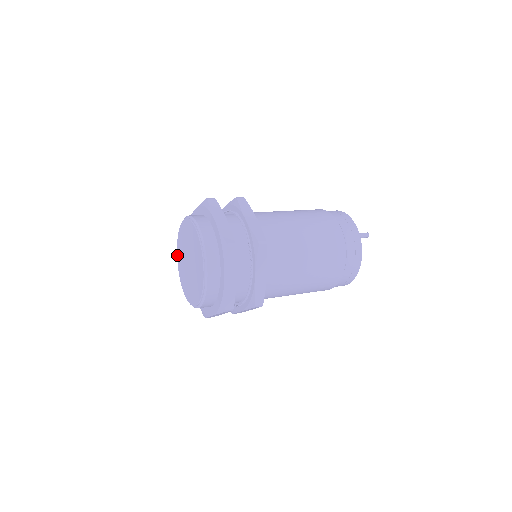
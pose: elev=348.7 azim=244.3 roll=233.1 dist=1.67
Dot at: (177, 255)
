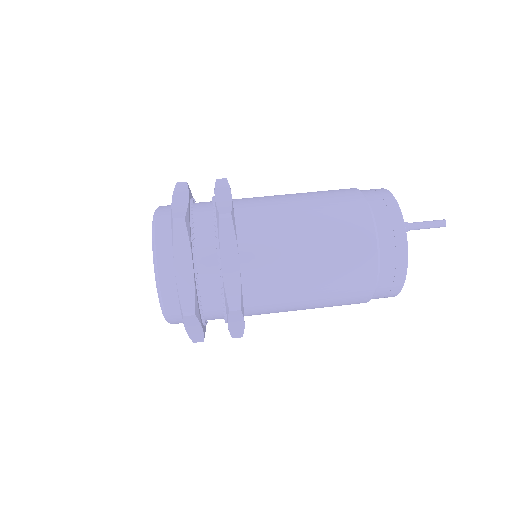
Dot at: occluded
